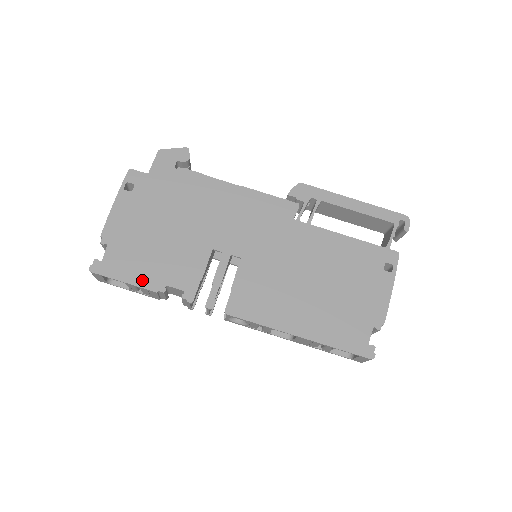
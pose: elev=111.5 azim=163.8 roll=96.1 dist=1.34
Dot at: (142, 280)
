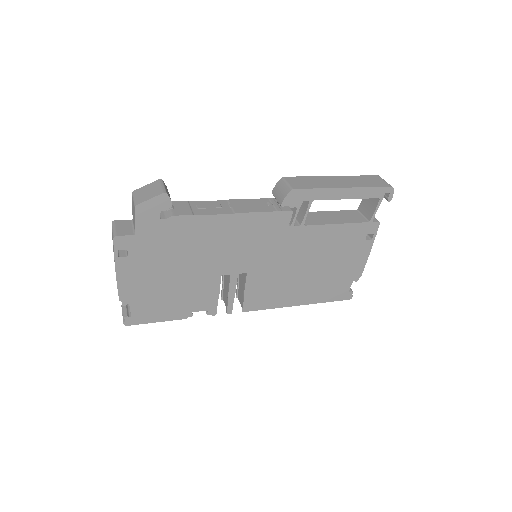
Dot at: (171, 316)
